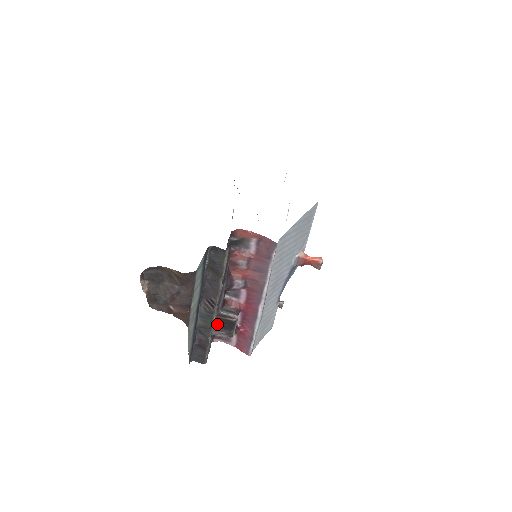
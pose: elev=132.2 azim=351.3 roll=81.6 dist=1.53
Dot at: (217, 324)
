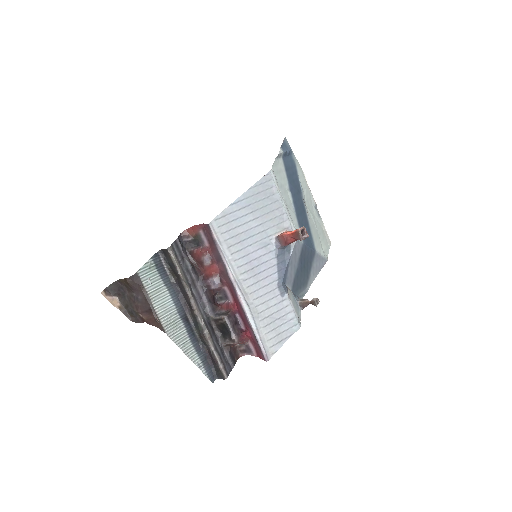
Dot at: (222, 332)
